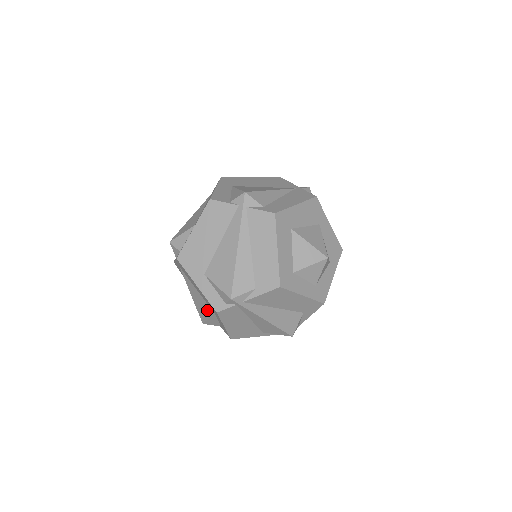
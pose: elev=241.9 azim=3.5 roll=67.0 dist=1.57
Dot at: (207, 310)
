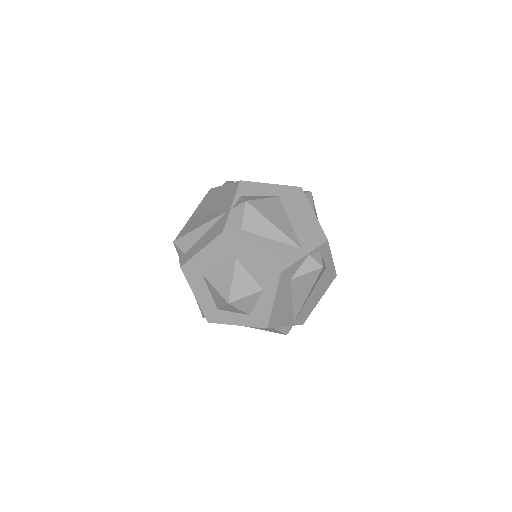
Dot at: occluded
